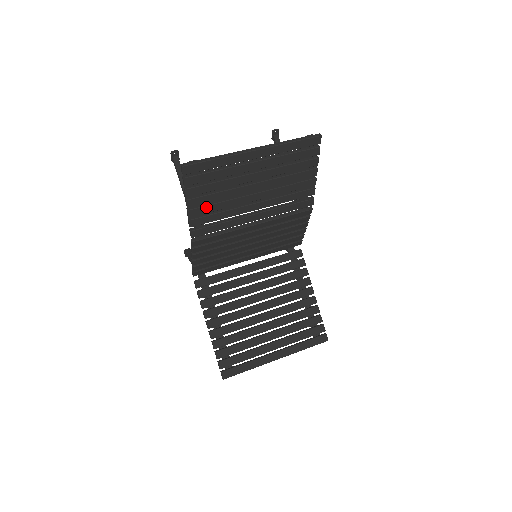
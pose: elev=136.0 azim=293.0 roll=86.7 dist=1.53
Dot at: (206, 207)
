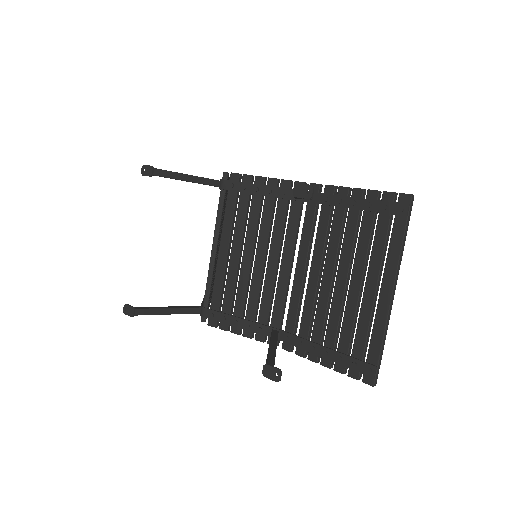
Dot at: (322, 340)
